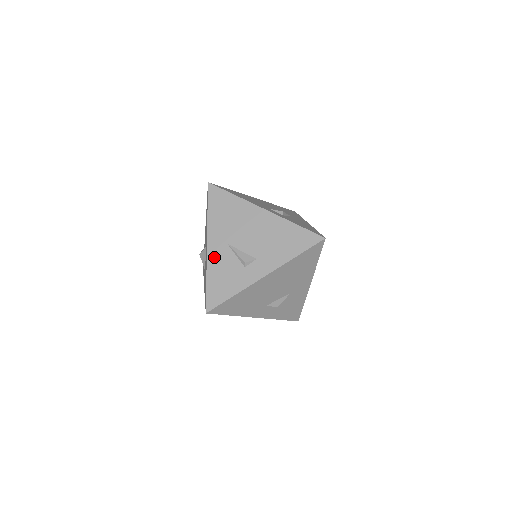
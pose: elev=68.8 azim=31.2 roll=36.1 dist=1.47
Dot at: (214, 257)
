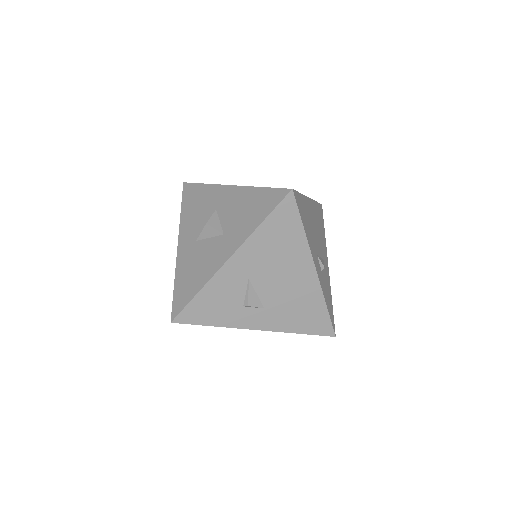
Dot at: occluded
